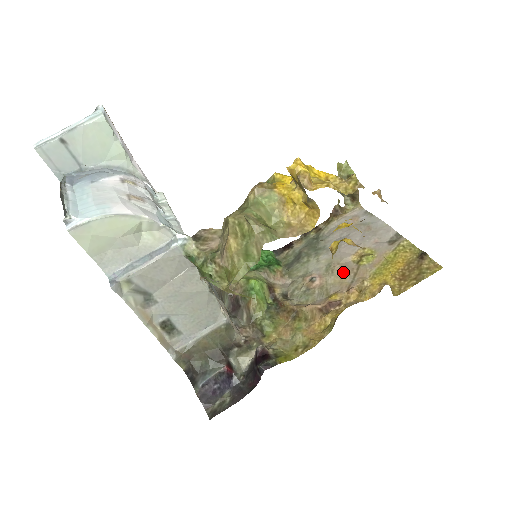
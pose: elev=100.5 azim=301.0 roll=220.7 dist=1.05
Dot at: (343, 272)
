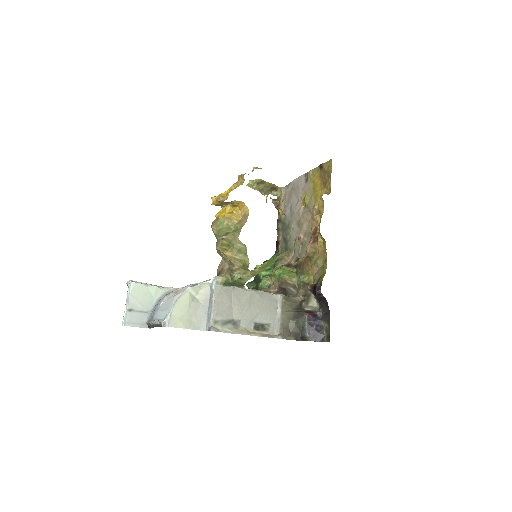
Dot at: (305, 218)
